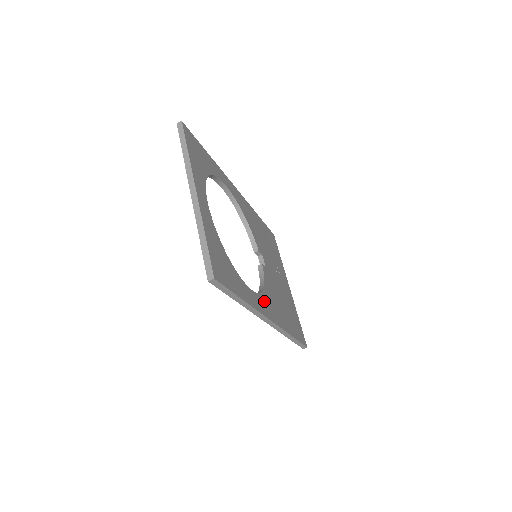
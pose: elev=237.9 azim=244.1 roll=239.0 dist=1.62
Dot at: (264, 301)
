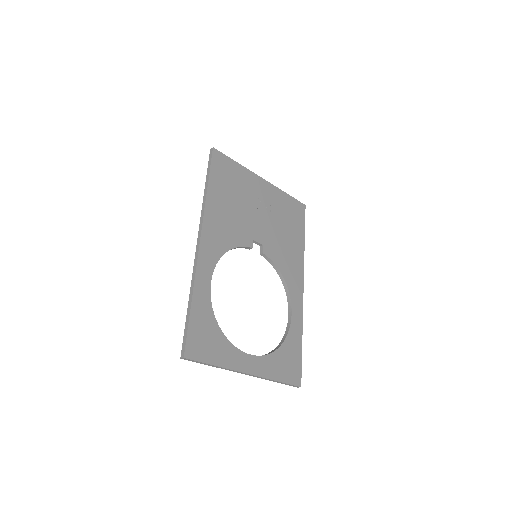
Dot at: (293, 290)
